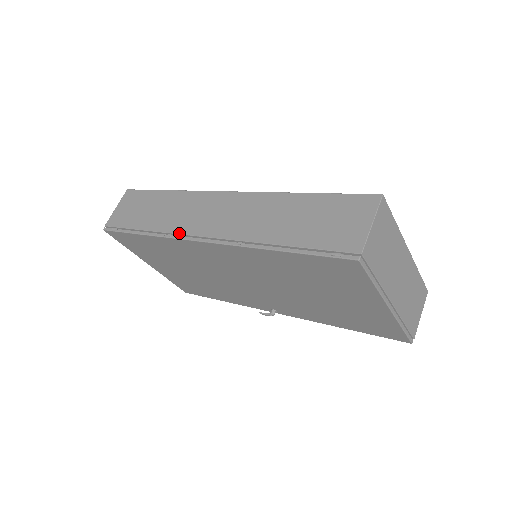
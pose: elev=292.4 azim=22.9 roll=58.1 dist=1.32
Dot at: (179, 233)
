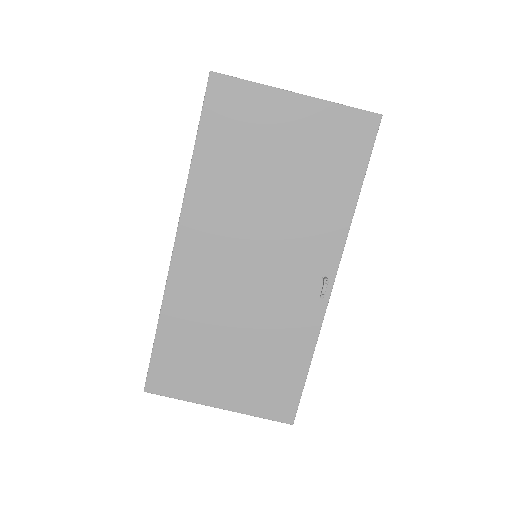
Dot at: (168, 274)
